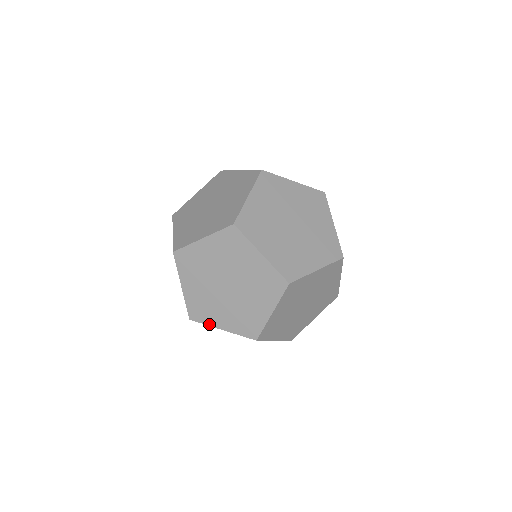
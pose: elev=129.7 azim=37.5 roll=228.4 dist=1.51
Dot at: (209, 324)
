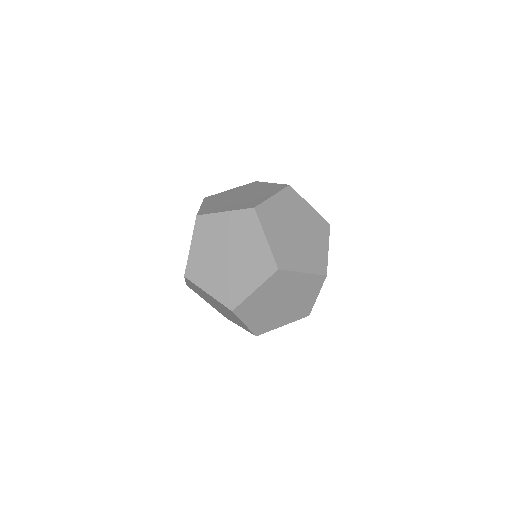
Dot at: occluded
